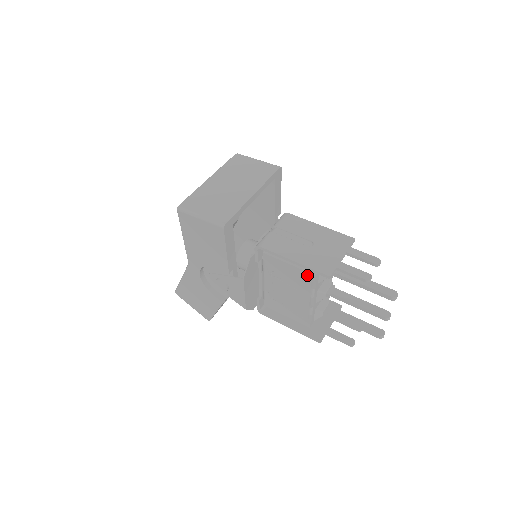
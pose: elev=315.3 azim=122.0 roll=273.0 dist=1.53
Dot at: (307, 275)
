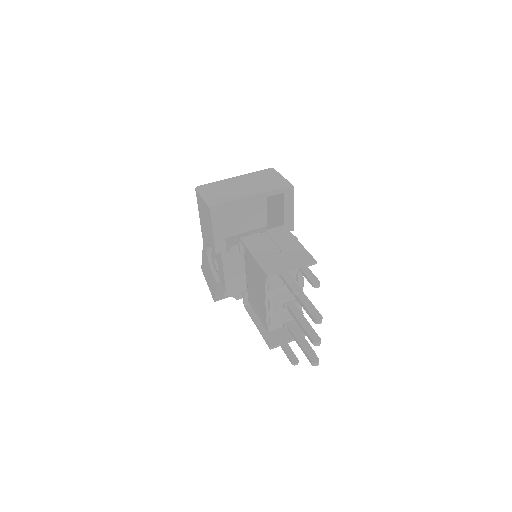
Dot at: (262, 274)
